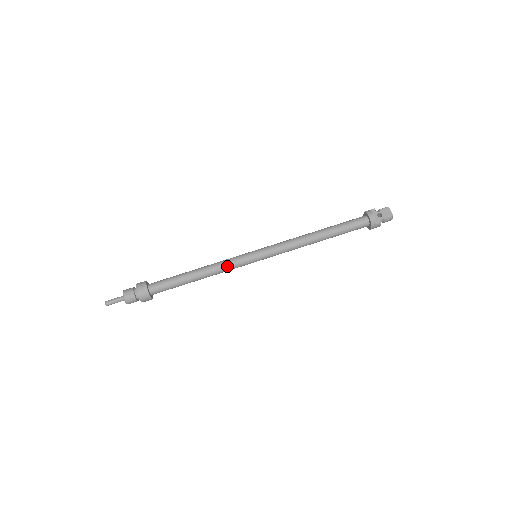
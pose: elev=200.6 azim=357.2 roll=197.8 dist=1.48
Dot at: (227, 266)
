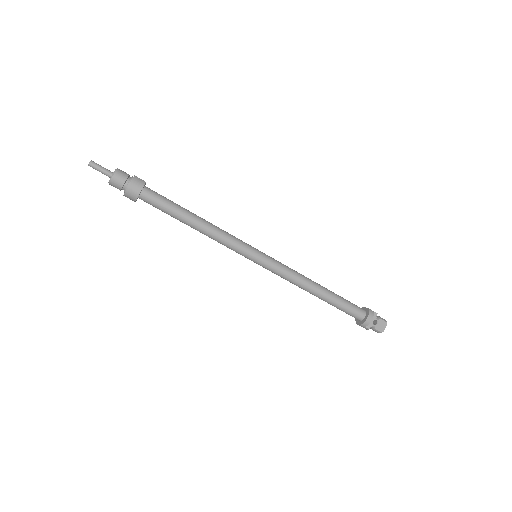
Dot at: (225, 242)
